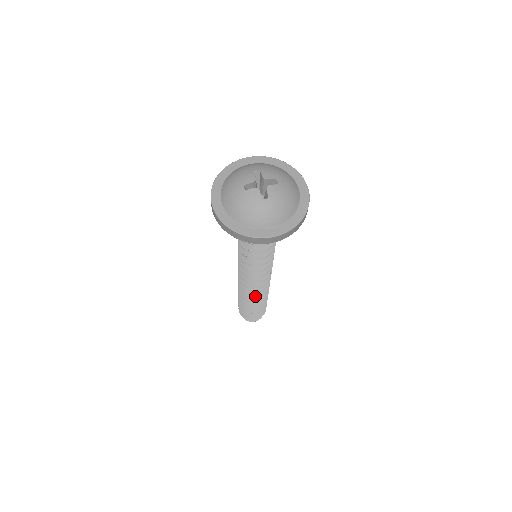
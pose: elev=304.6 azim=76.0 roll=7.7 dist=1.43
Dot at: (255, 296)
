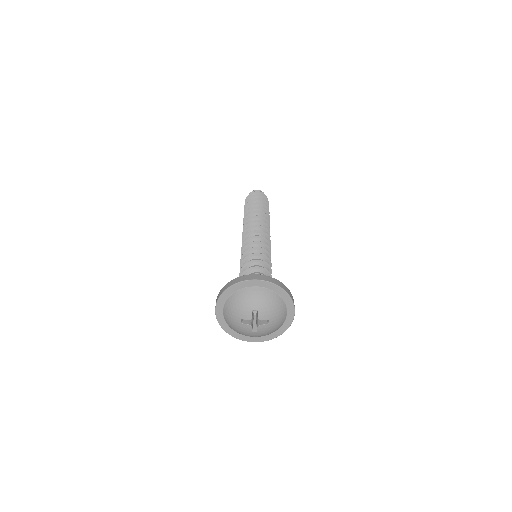
Dot at: occluded
